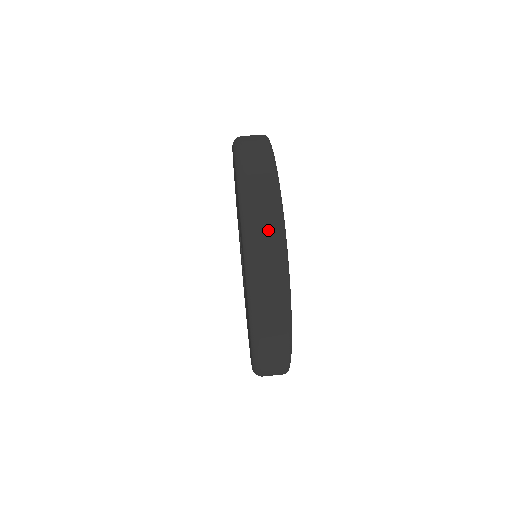
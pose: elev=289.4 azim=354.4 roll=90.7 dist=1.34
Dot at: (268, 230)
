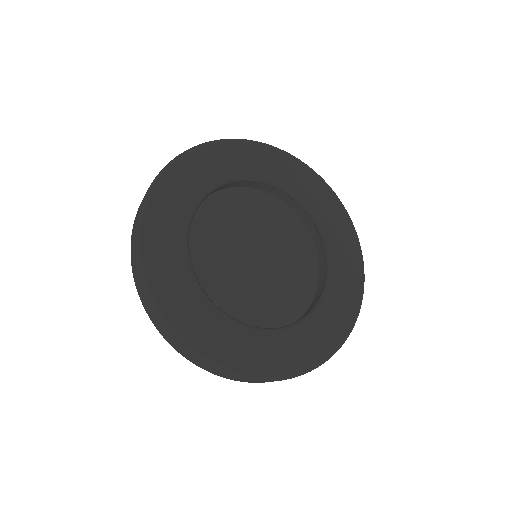
Dot at: (197, 362)
